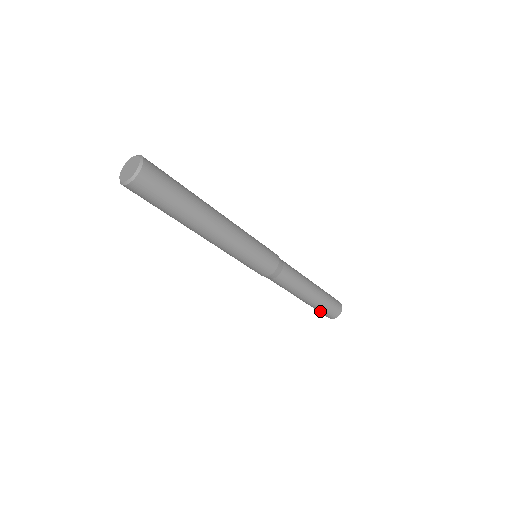
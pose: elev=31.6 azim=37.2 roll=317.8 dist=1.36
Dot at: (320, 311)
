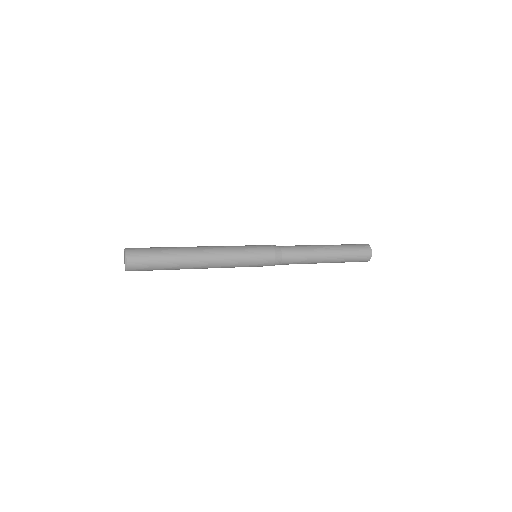
Dot at: occluded
